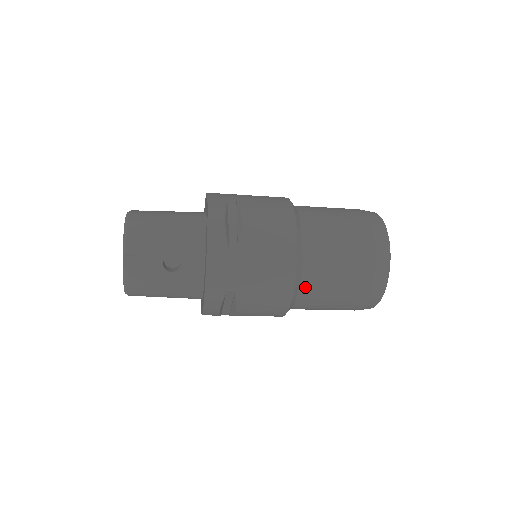
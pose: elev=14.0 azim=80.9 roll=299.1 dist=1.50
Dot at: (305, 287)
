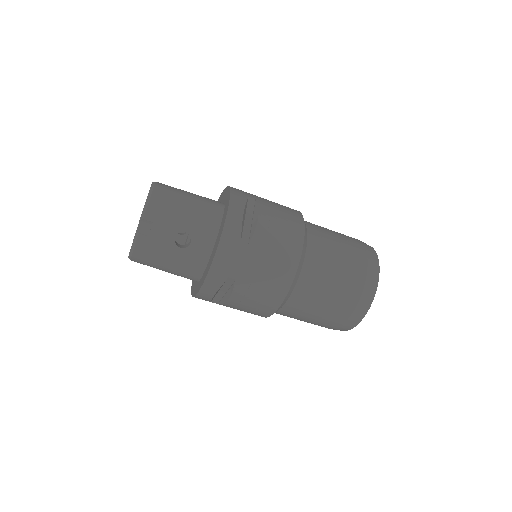
Dot at: (297, 294)
